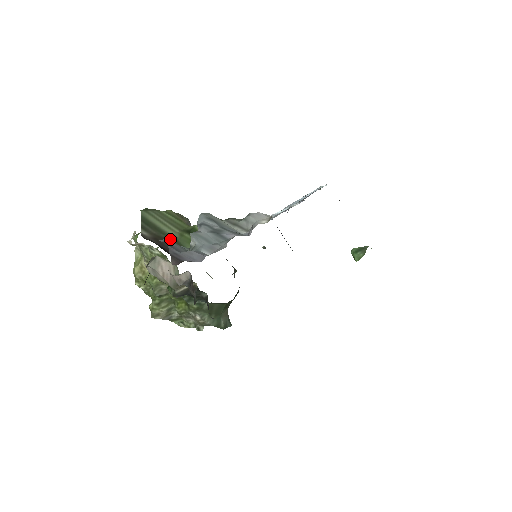
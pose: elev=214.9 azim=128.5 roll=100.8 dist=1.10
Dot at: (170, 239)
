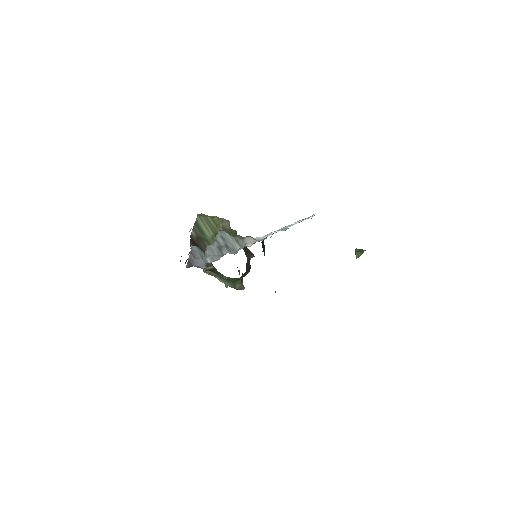
Dot at: (205, 240)
